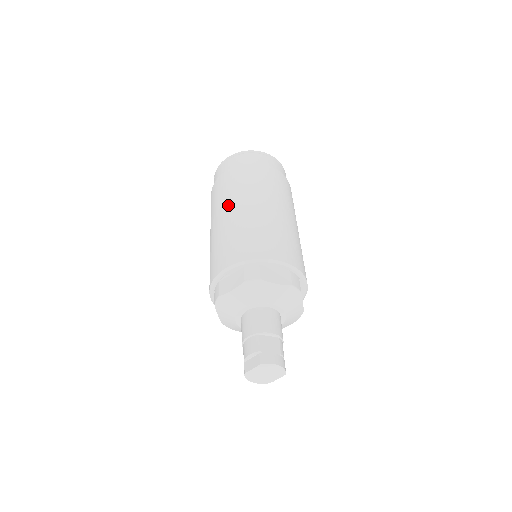
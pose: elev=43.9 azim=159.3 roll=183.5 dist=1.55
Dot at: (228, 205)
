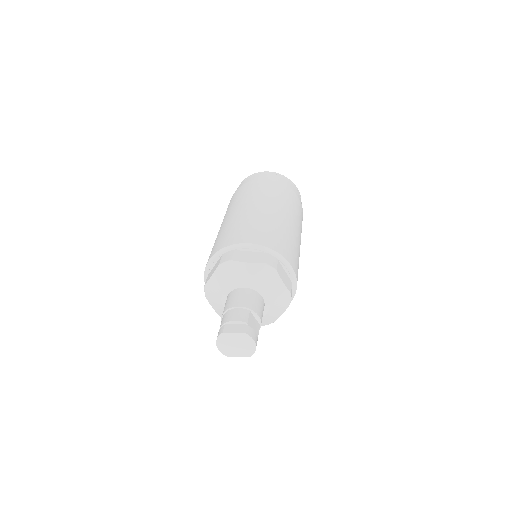
Dot at: (265, 202)
